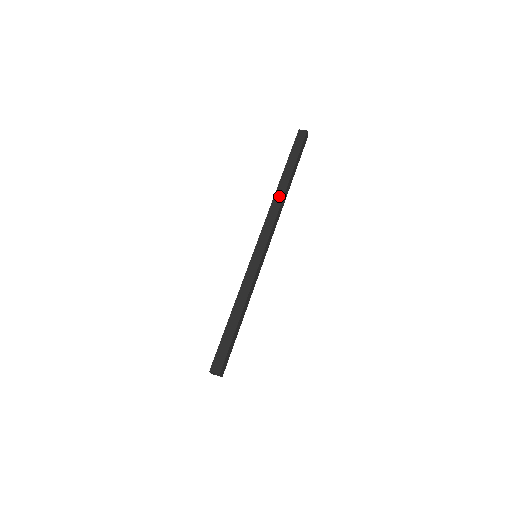
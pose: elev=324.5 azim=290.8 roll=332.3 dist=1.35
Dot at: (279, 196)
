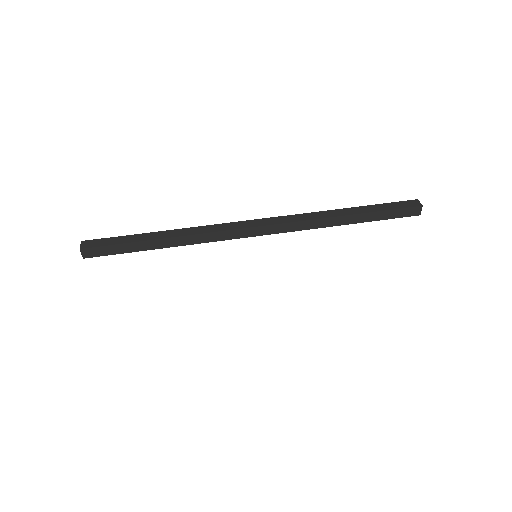
Dot at: (316, 215)
